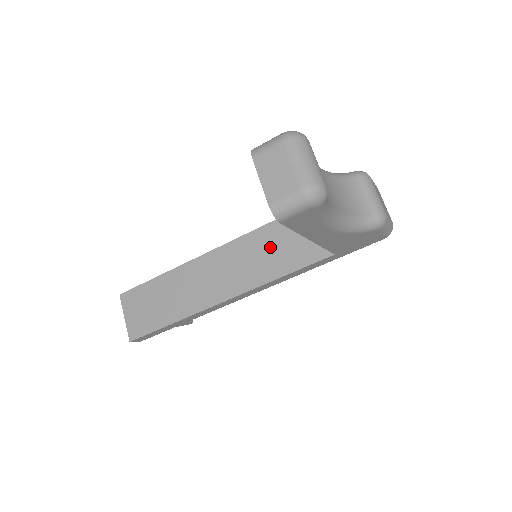
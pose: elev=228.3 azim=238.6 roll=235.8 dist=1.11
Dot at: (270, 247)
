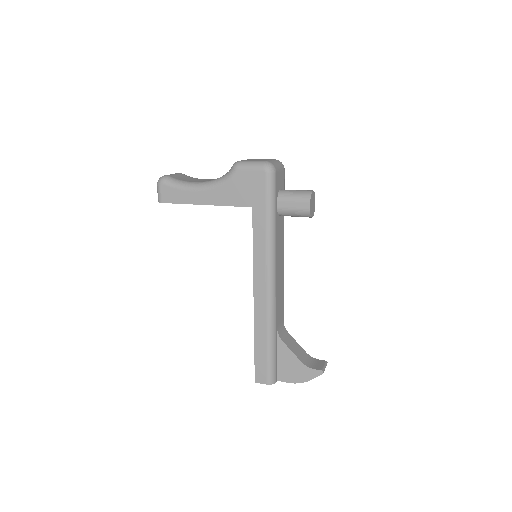
Dot at: occluded
